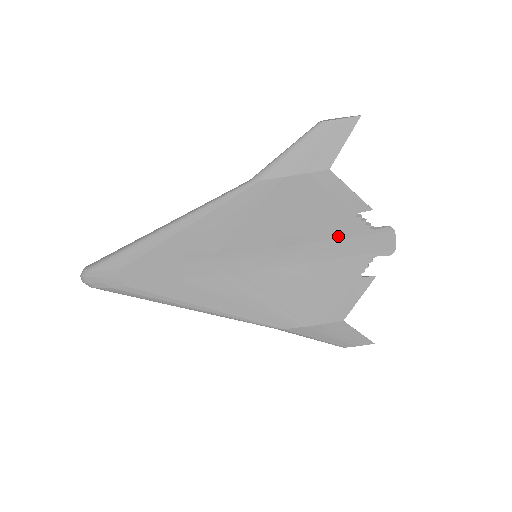
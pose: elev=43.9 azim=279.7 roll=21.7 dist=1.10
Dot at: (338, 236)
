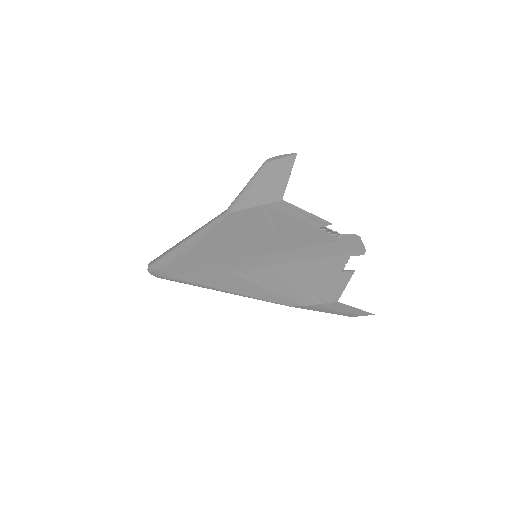
Dot at: (311, 244)
